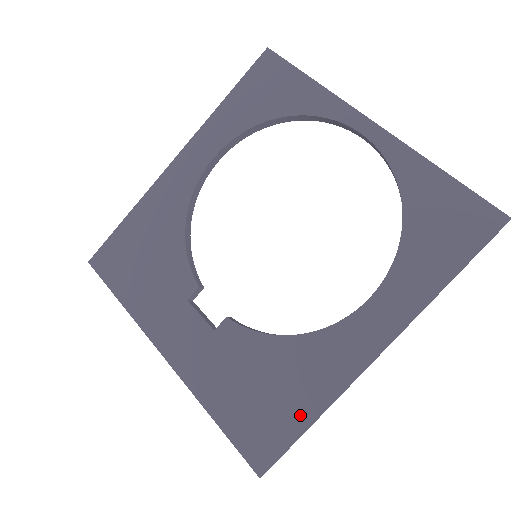
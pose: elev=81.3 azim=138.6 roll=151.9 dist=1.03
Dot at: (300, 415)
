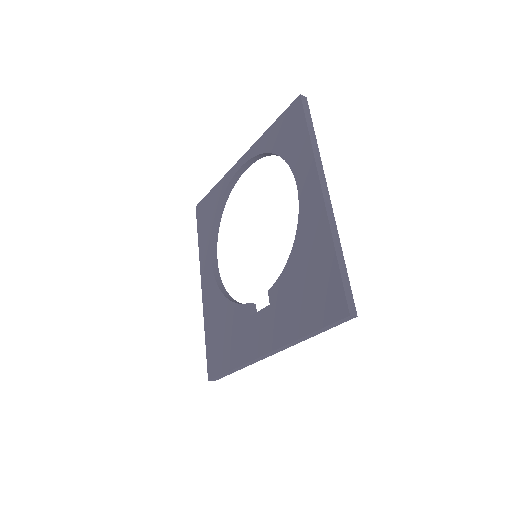
Dot at: (329, 262)
